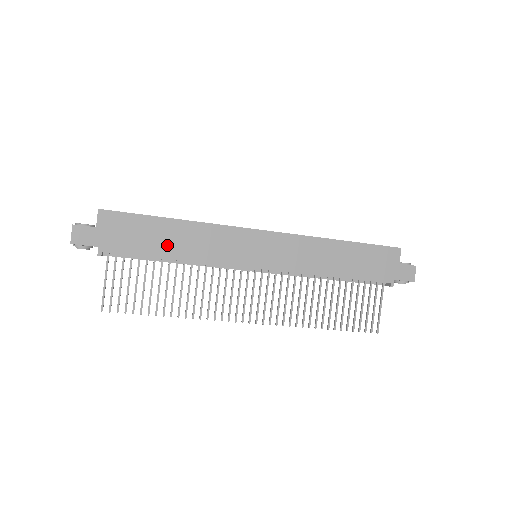
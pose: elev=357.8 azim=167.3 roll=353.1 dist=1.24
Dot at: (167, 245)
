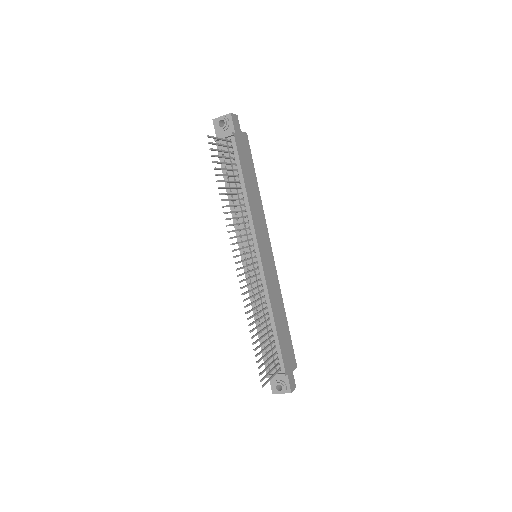
Dot at: (249, 183)
